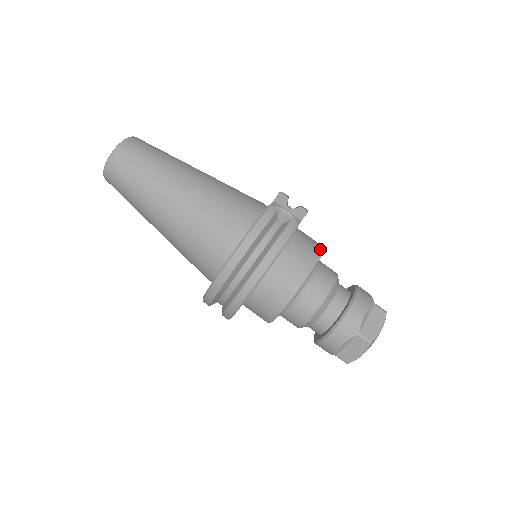
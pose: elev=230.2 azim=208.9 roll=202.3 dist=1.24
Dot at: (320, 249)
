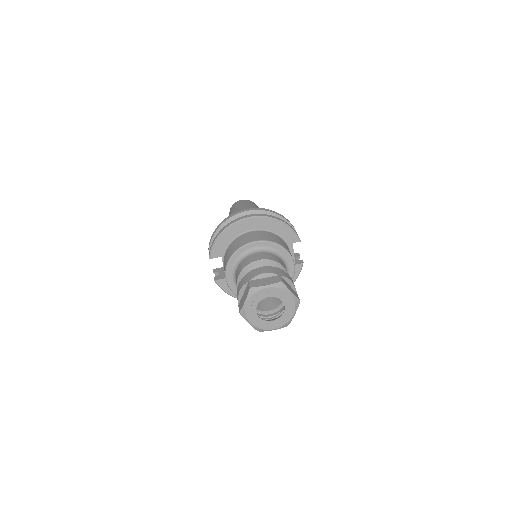
Dot at: occluded
